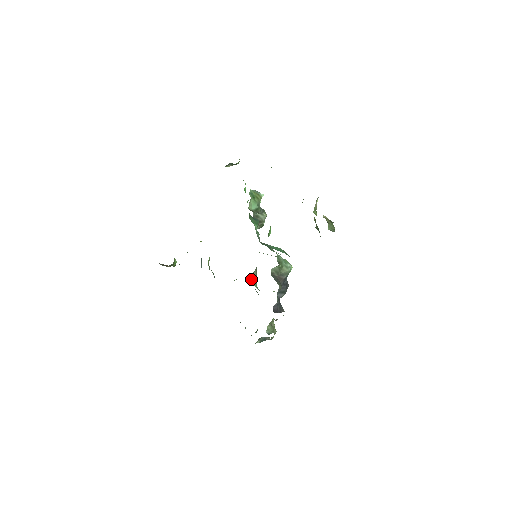
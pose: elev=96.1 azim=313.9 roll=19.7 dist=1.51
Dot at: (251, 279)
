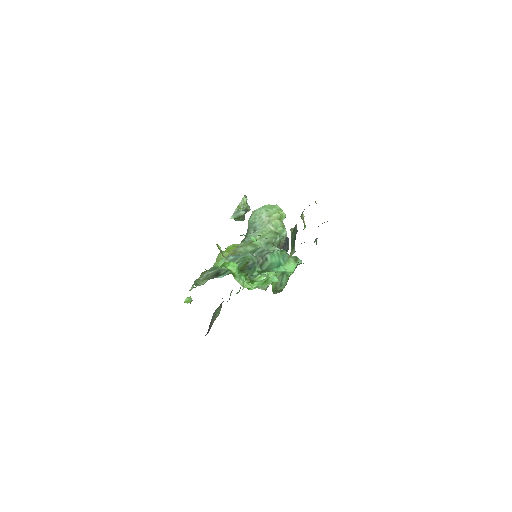
Dot at: occluded
